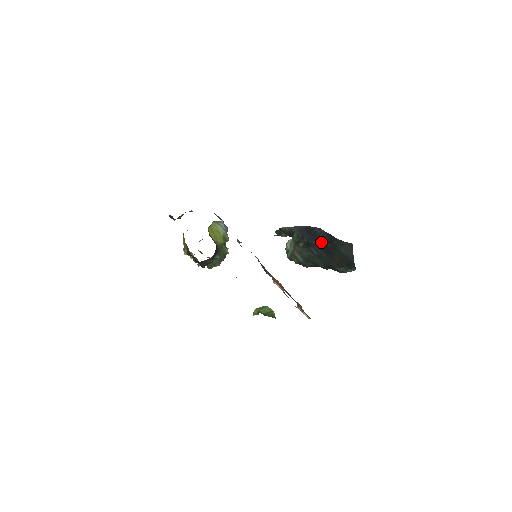
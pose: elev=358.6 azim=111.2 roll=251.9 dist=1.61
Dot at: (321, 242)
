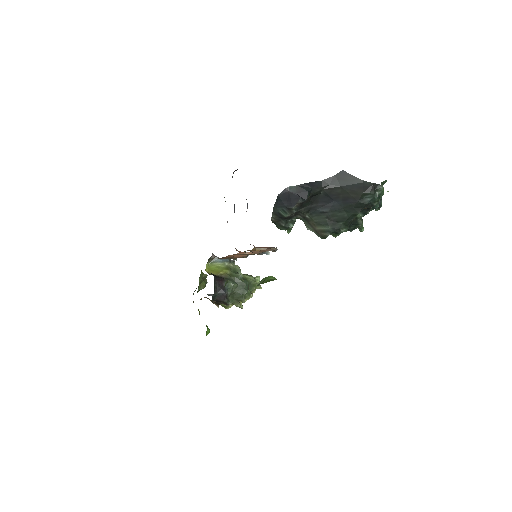
Dot at: (304, 196)
